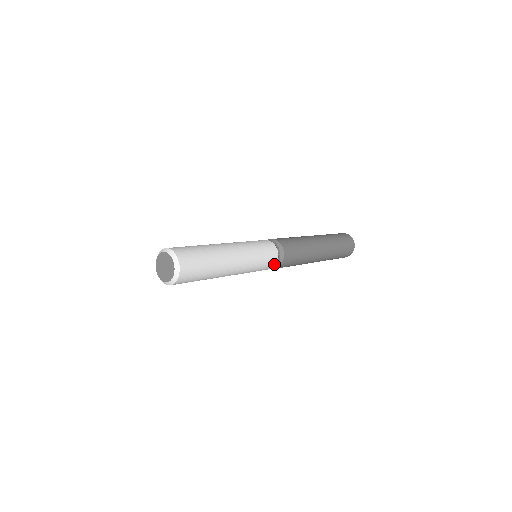
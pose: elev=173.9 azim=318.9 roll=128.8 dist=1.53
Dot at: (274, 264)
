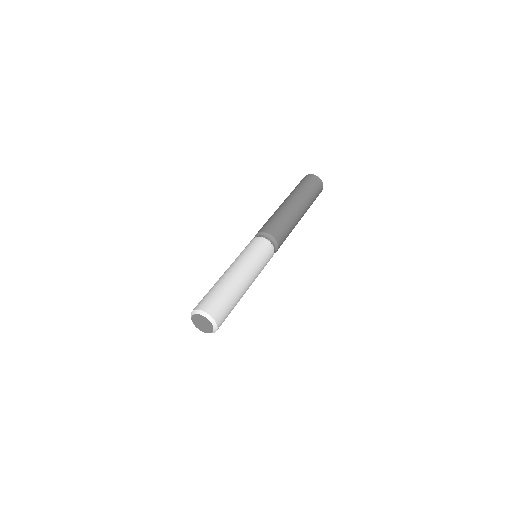
Dot at: (273, 250)
